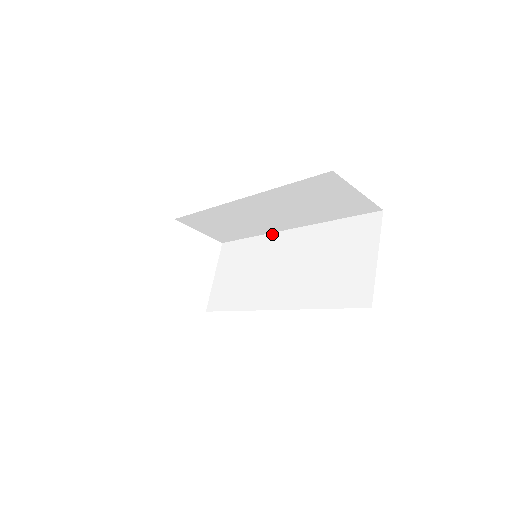
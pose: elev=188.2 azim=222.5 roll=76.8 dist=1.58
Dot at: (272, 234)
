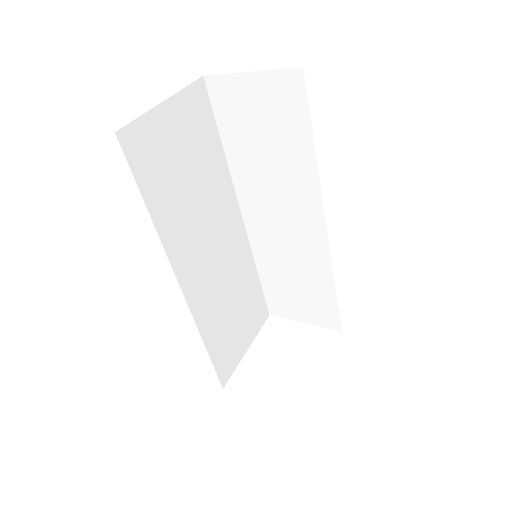
Dot at: (329, 253)
